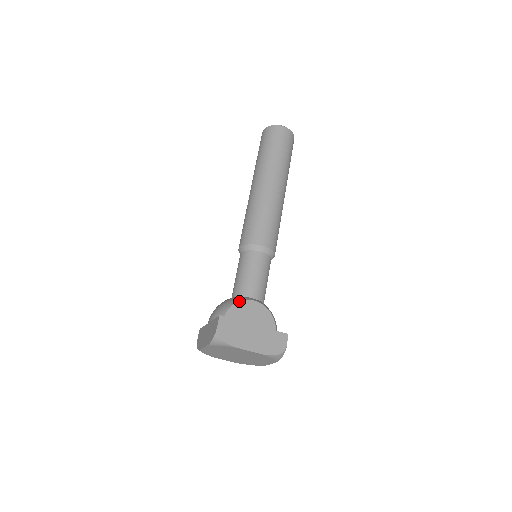
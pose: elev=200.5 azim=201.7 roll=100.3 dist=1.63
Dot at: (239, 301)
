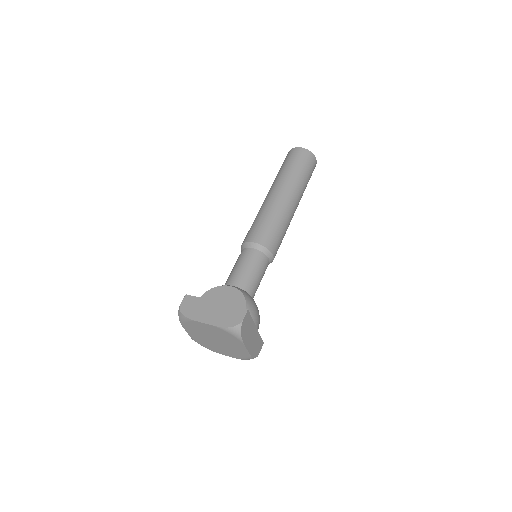
Dot at: (215, 287)
